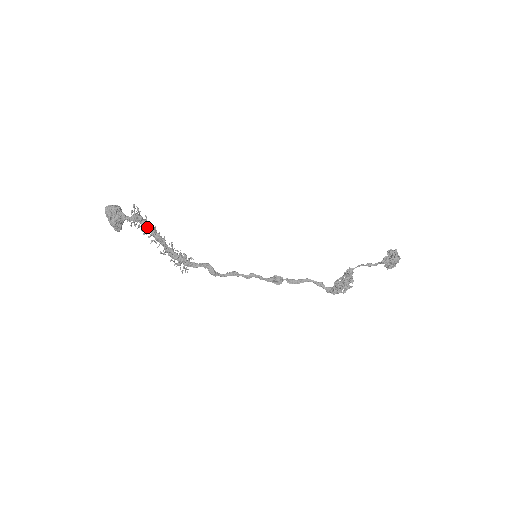
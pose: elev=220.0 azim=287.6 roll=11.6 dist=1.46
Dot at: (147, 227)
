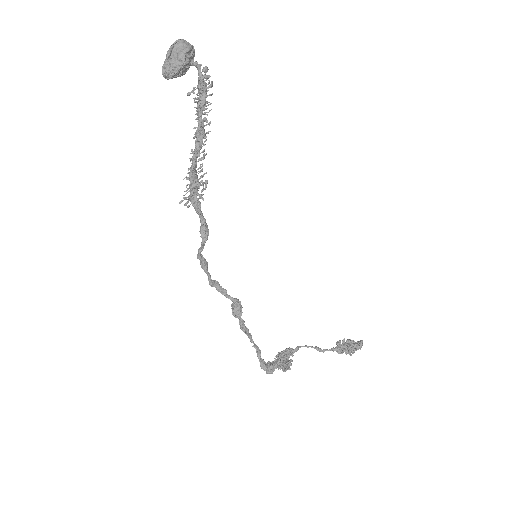
Dot at: (201, 110)
